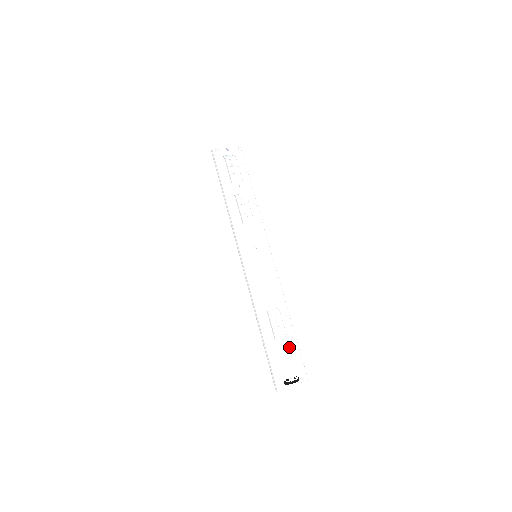
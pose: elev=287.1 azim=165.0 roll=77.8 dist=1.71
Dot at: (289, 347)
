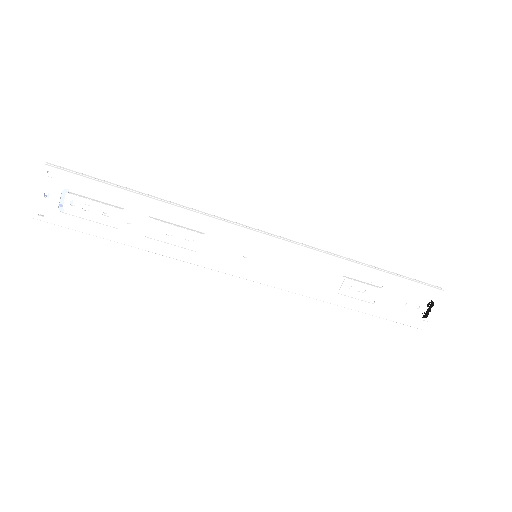
Dot at: (394, 291)
